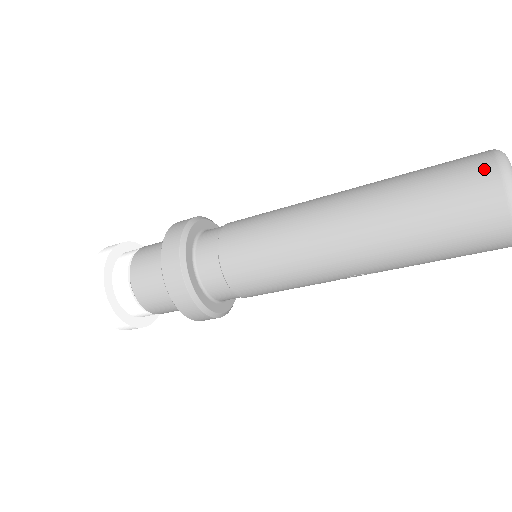
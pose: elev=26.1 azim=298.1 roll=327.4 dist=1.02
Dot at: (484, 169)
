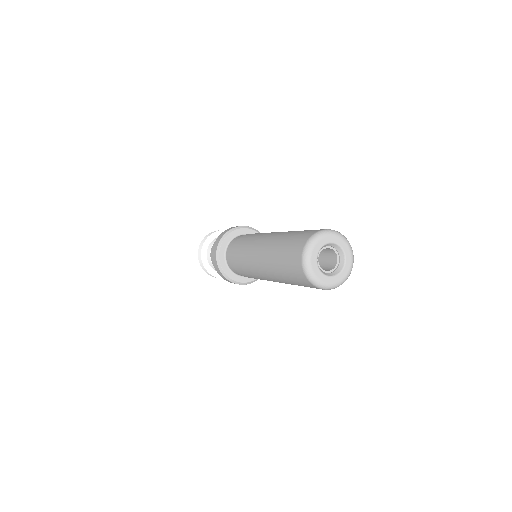
Dot at: (301, 275)
